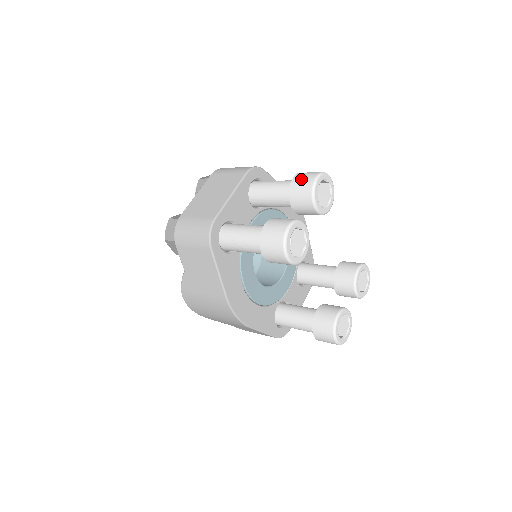
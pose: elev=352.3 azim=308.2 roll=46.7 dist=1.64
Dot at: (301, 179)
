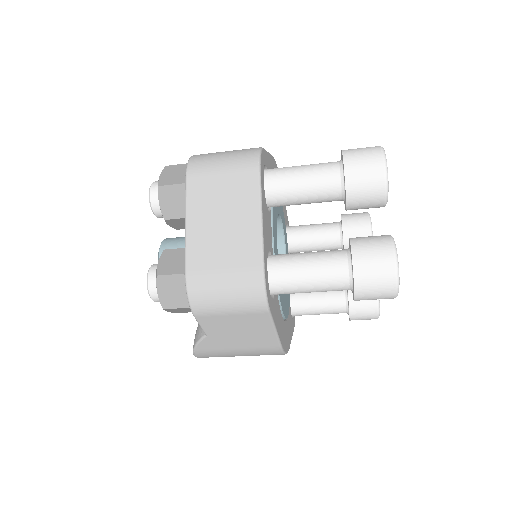
Dot at: (361, 169)
